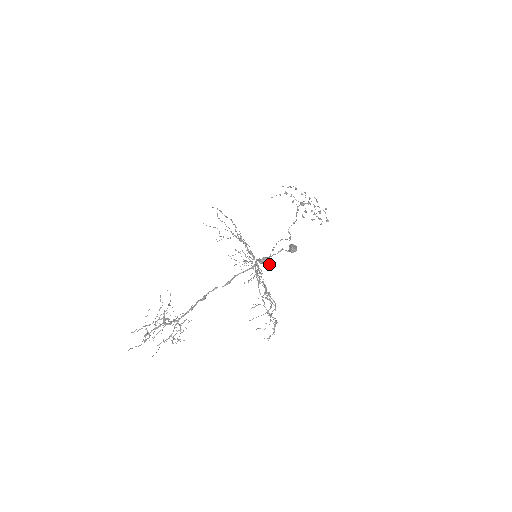
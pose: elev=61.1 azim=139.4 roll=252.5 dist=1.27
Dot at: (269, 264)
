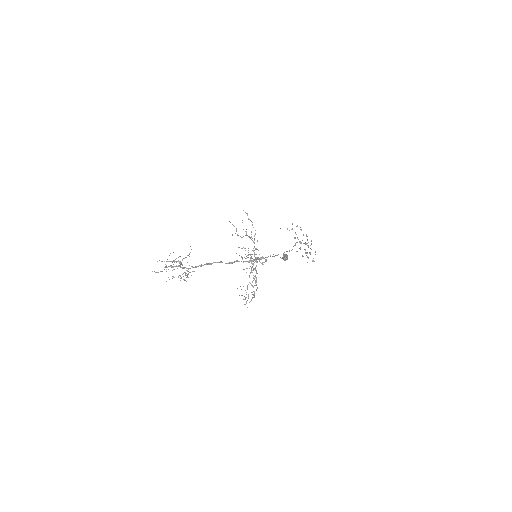
Dot at: (264, 262)
